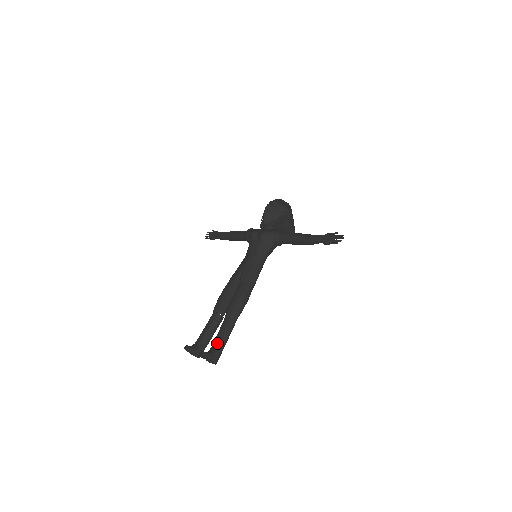
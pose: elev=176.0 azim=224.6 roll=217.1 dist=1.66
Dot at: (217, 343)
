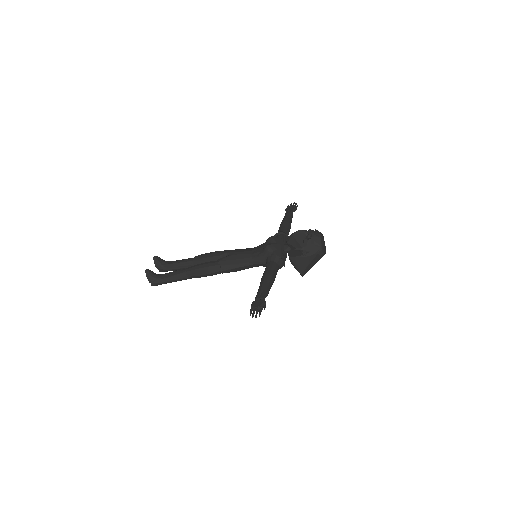
Dot at: (164, 276)
